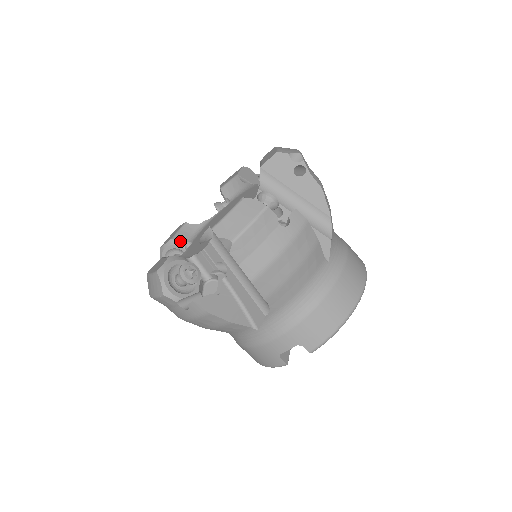
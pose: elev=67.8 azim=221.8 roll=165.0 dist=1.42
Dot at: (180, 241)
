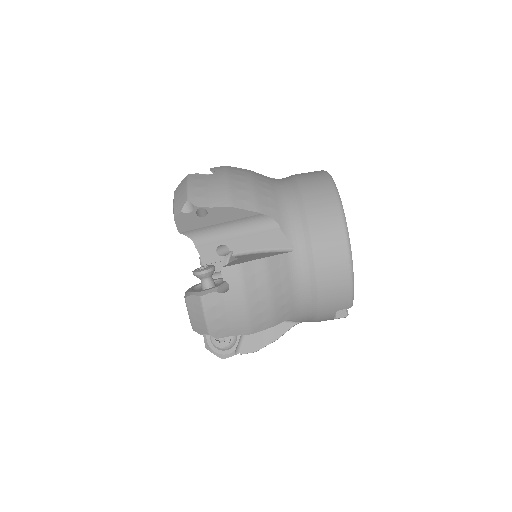
Dot at: occluded
